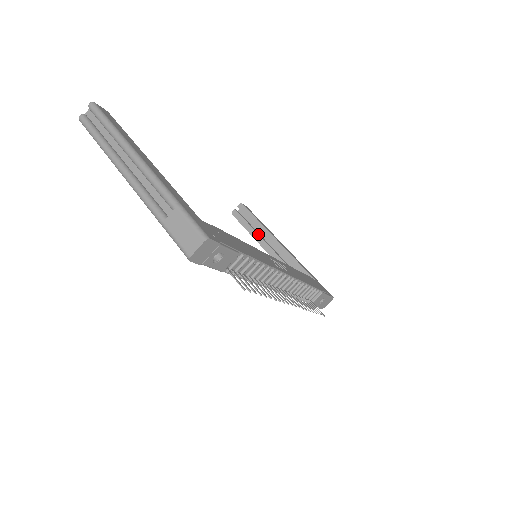
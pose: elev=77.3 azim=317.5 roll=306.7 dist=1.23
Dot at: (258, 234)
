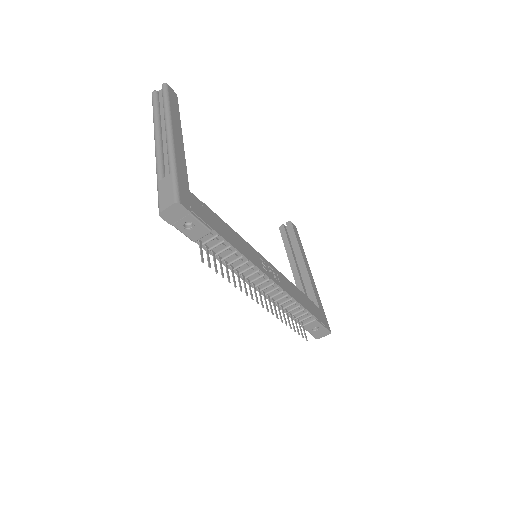
Dot at: (292, 252)
